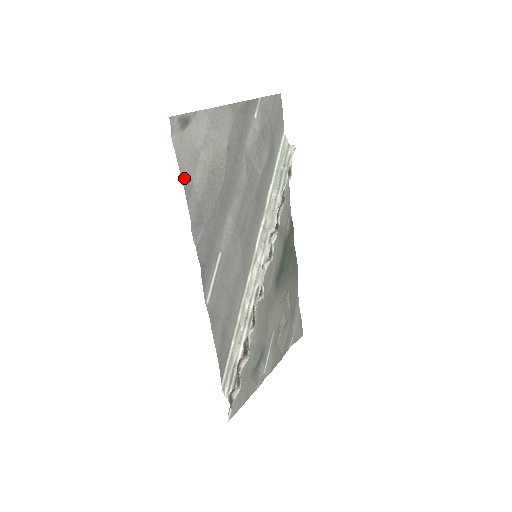
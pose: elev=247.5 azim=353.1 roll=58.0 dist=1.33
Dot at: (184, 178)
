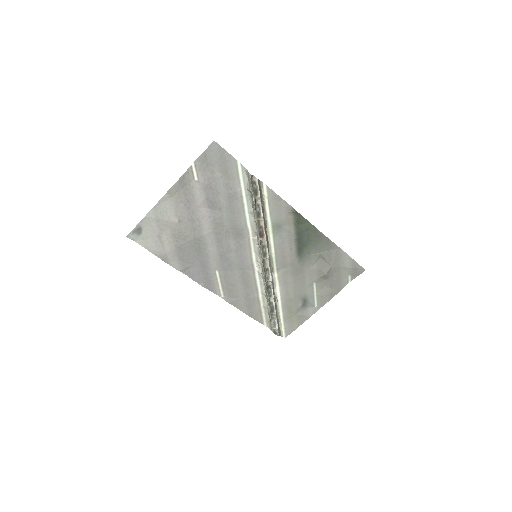
Dot at: (158, 255)
